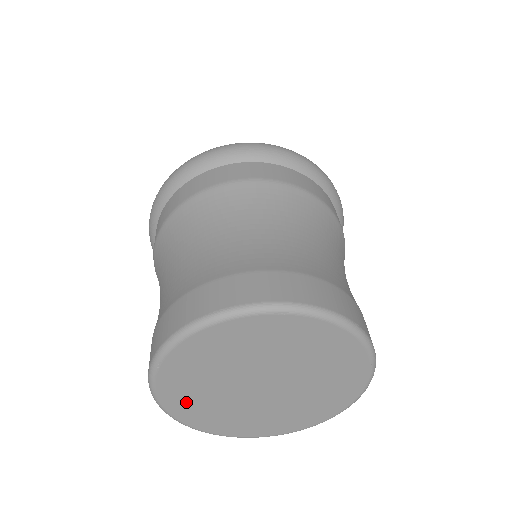
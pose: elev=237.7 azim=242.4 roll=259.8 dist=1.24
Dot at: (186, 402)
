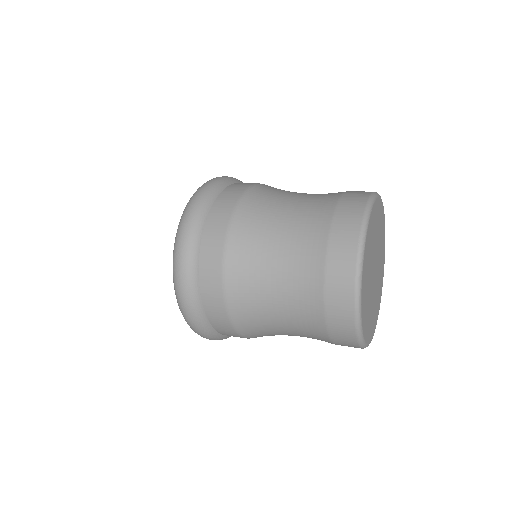
Dot at: (367, 324)
